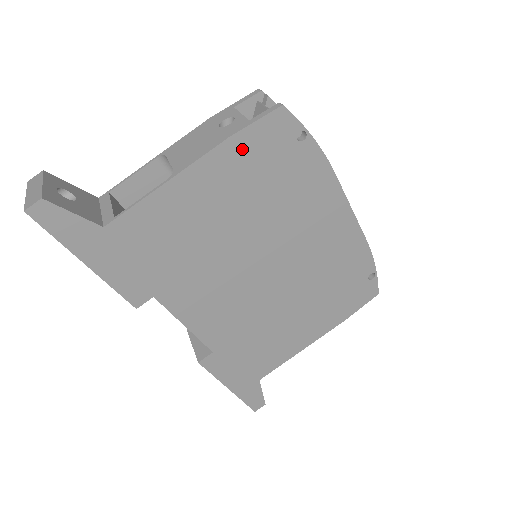
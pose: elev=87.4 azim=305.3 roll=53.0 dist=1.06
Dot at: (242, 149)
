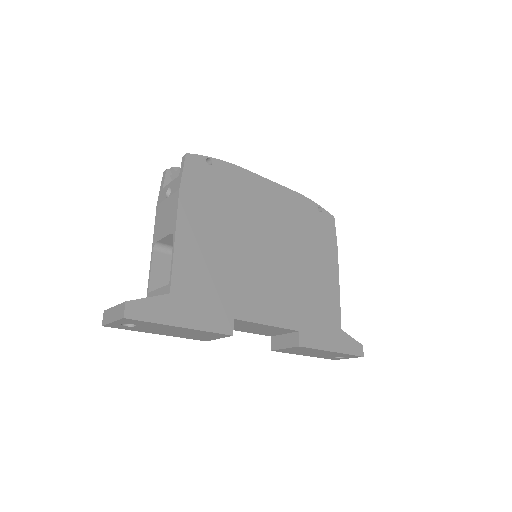
Dot at: (191, 191)
